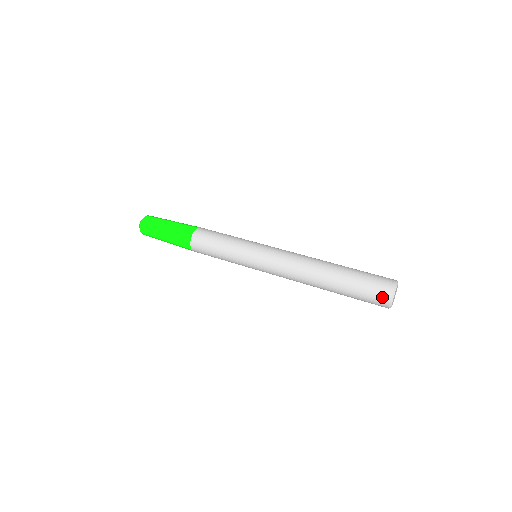
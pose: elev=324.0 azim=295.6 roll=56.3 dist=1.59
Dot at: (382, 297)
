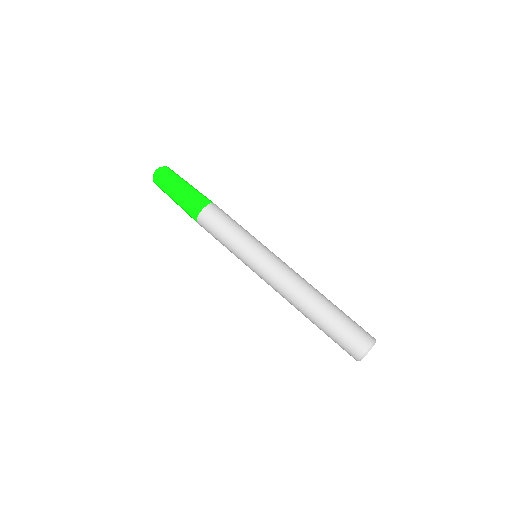
Dot at: (352, 354)
